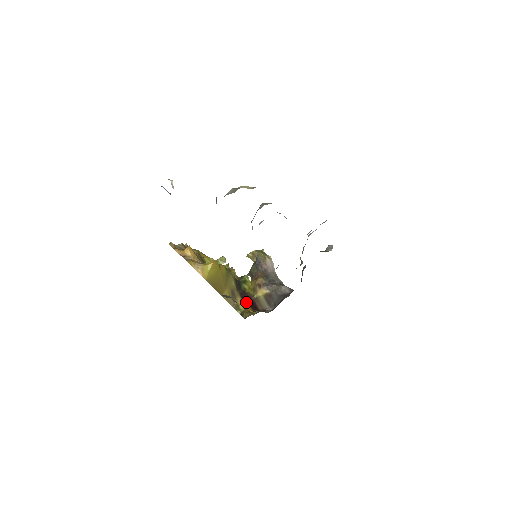
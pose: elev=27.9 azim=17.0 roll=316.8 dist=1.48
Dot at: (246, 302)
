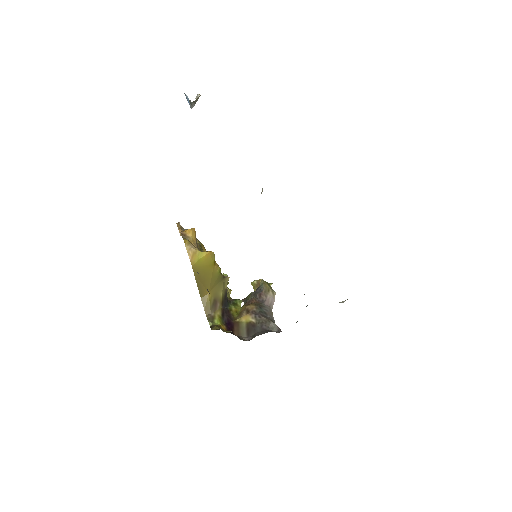
Dot at: (224, 320)
